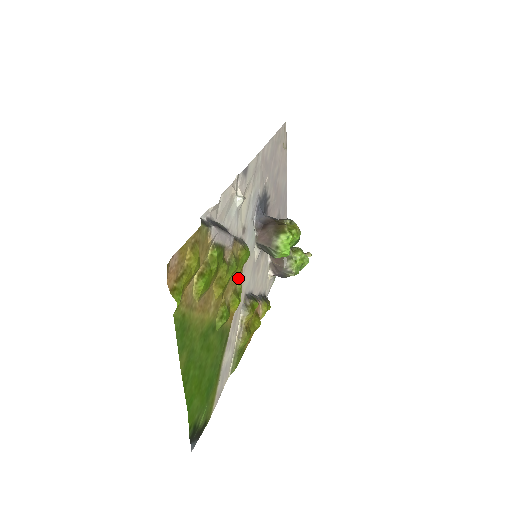
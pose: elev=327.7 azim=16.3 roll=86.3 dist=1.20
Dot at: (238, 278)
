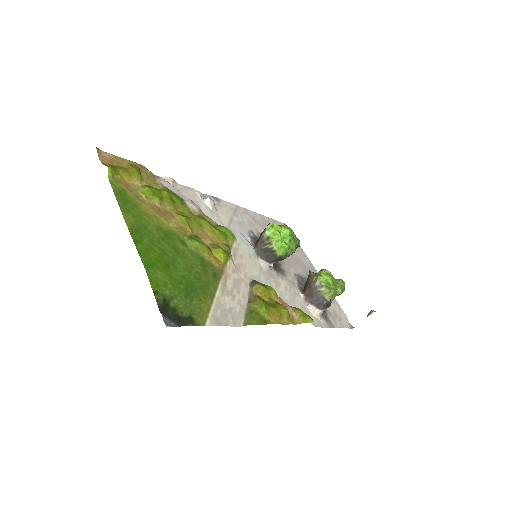
Dot at: (222, 244)
